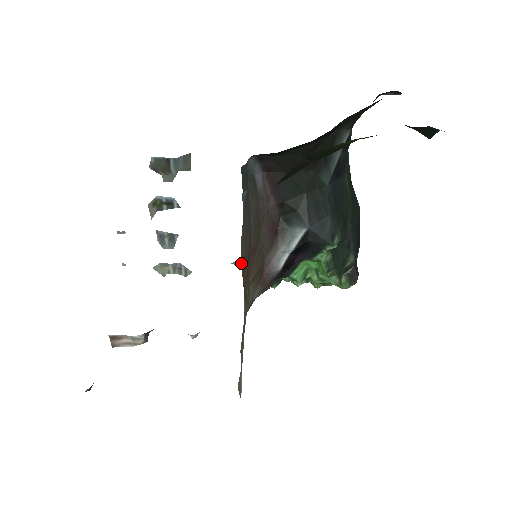
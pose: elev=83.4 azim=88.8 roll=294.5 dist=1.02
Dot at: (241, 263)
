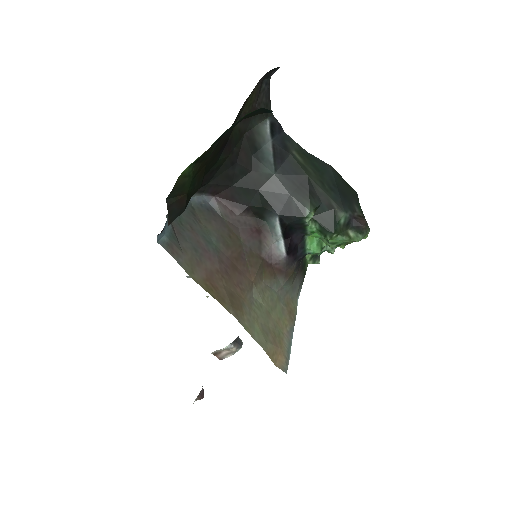
Dot at: (198, 283)
